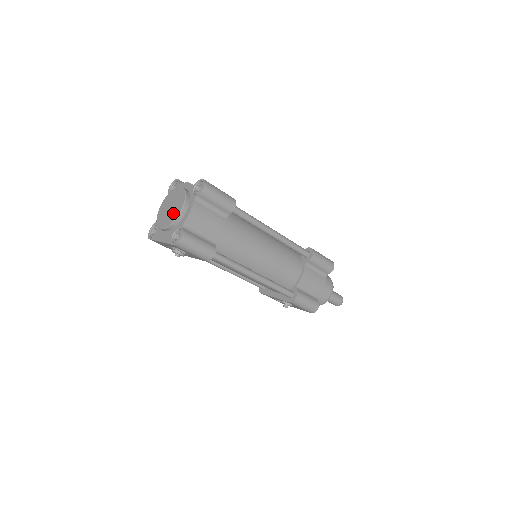
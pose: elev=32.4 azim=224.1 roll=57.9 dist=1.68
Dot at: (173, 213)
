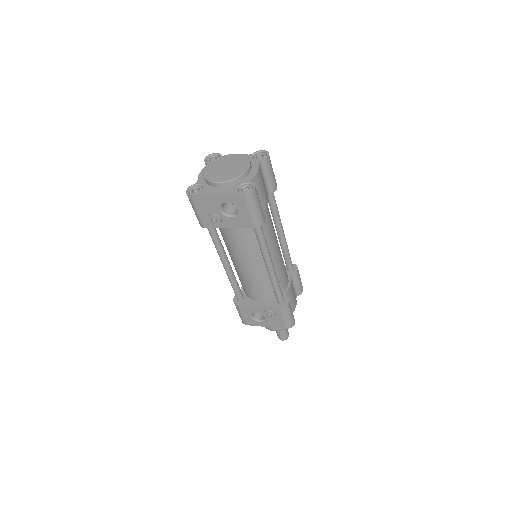
Dot at: (235, 170)
